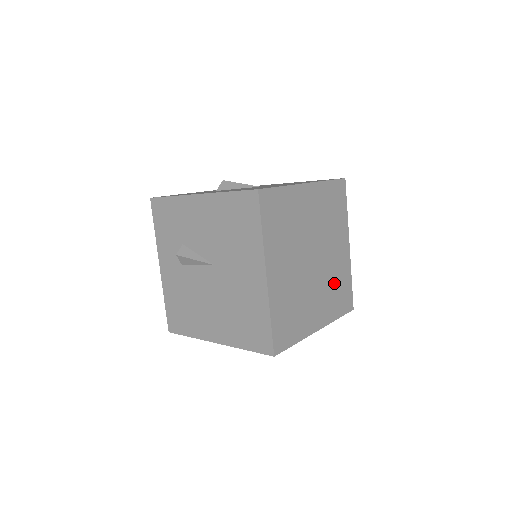
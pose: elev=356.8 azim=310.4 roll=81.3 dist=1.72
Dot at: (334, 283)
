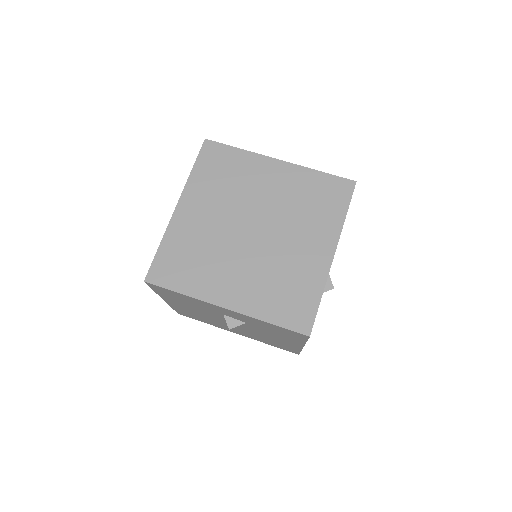
Dot at: (281, 277)
